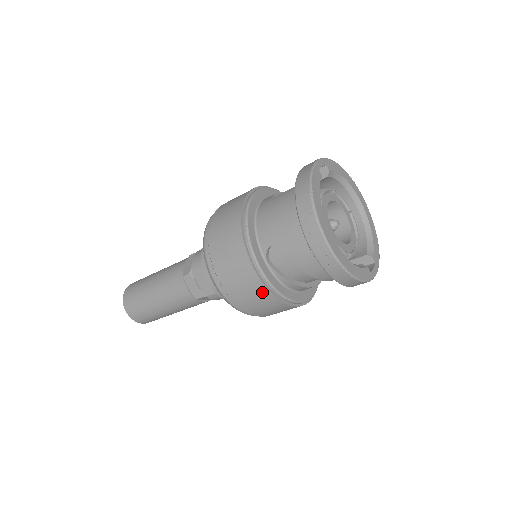
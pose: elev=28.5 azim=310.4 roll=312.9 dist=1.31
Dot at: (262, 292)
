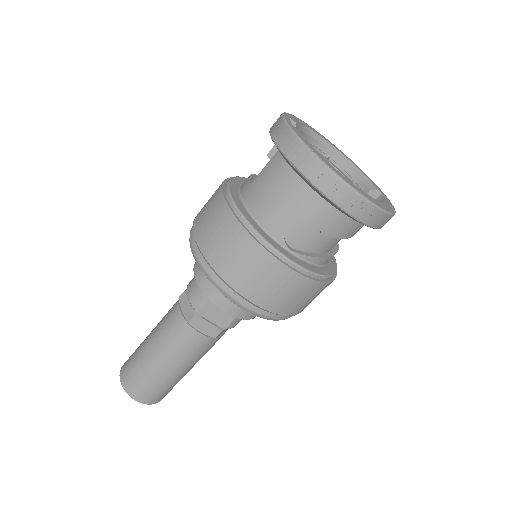
Dot at: (301, 284)
